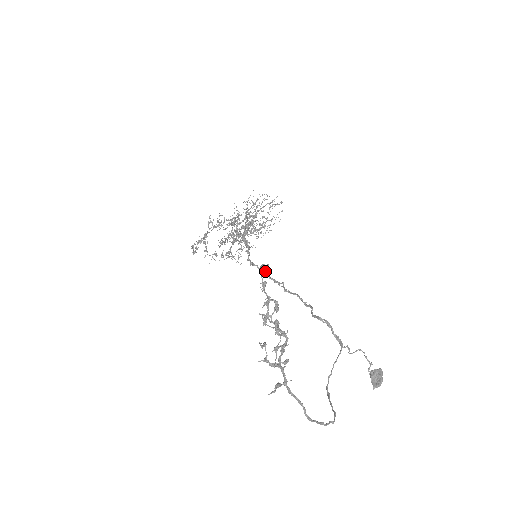
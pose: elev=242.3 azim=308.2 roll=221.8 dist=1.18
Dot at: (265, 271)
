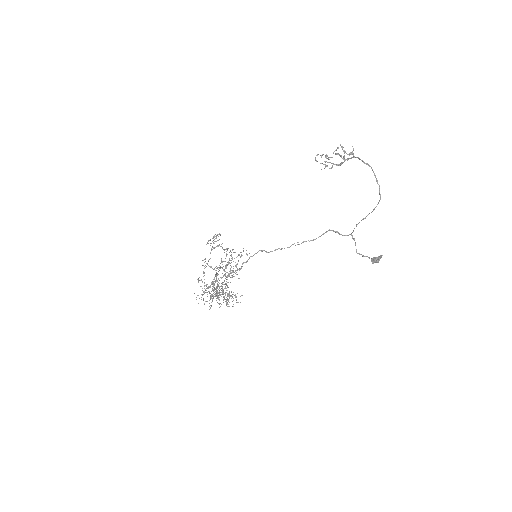
Dot at: (270, 251)
